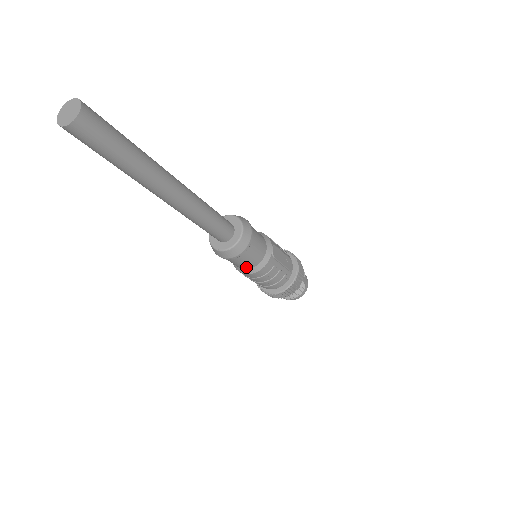
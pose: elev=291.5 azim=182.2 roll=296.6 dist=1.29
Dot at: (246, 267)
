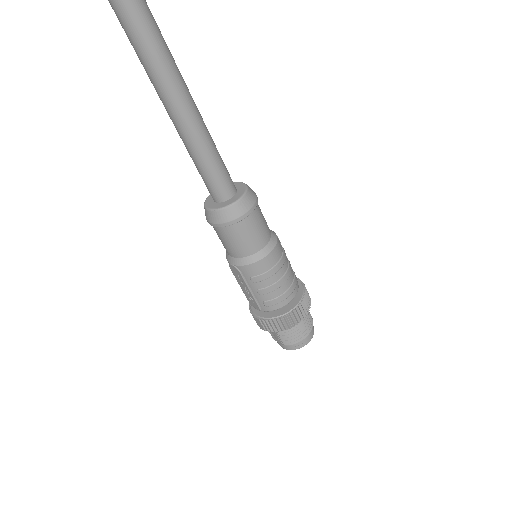
Dot at: (262, 242)
